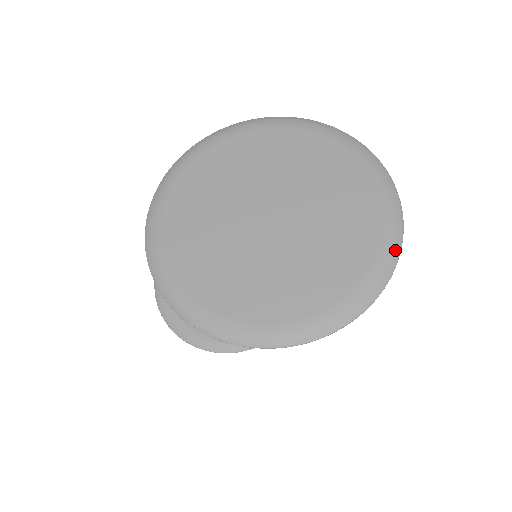
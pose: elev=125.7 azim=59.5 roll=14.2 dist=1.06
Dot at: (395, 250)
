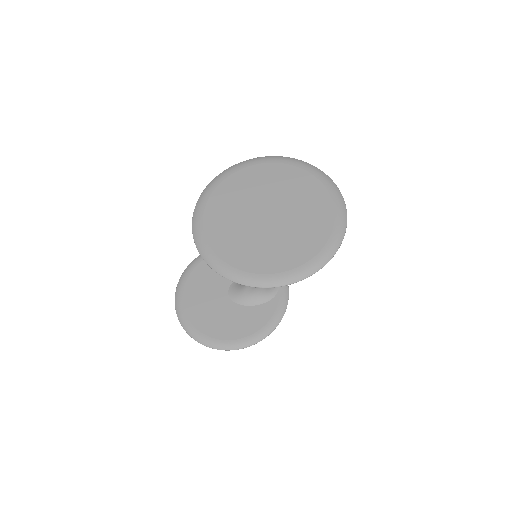
Dot at: (339, 194)
